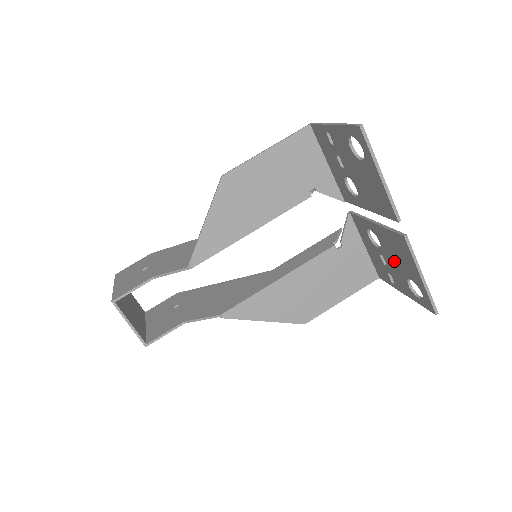
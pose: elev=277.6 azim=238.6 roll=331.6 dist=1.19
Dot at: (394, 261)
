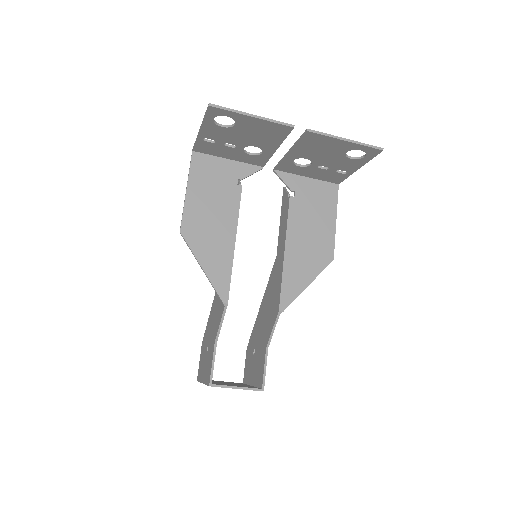
Dot at: (326, 157)
